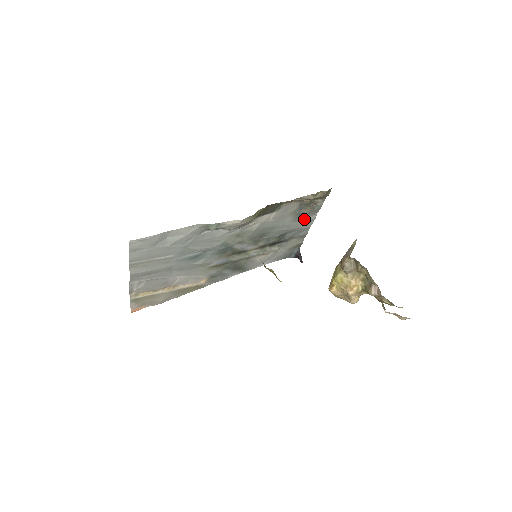
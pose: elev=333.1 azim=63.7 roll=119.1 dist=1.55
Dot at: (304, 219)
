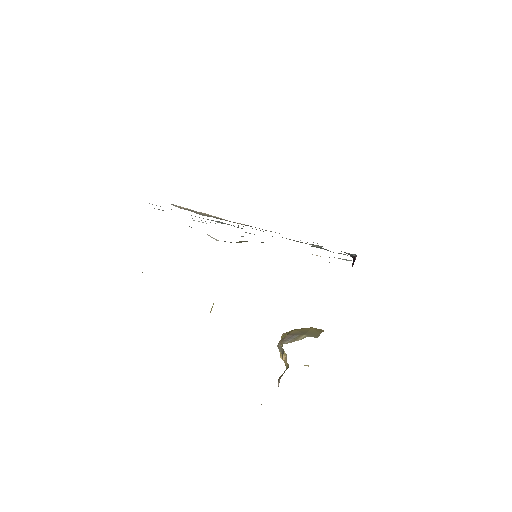
Dot at: occluded
